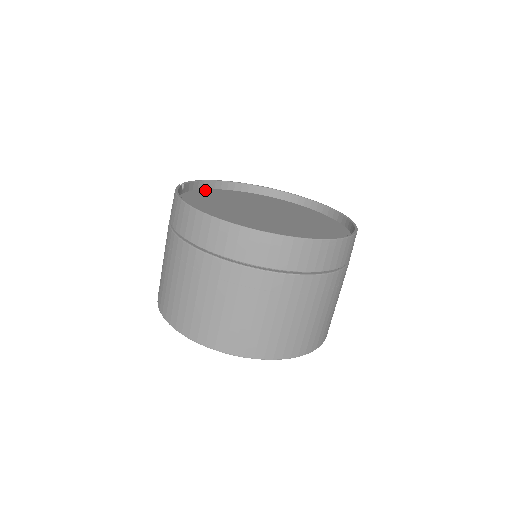
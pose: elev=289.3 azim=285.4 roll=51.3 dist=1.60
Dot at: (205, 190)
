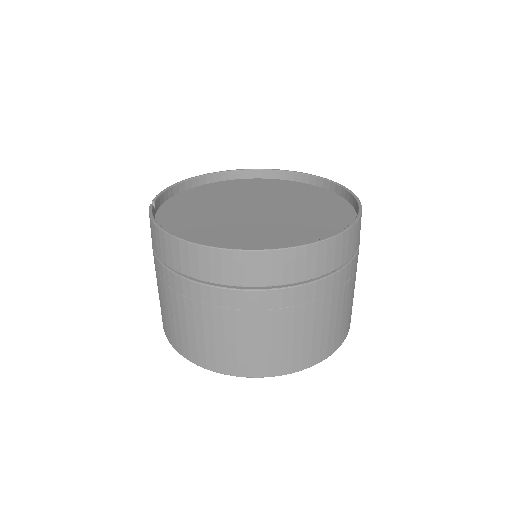
Dot at: (177, 196)
